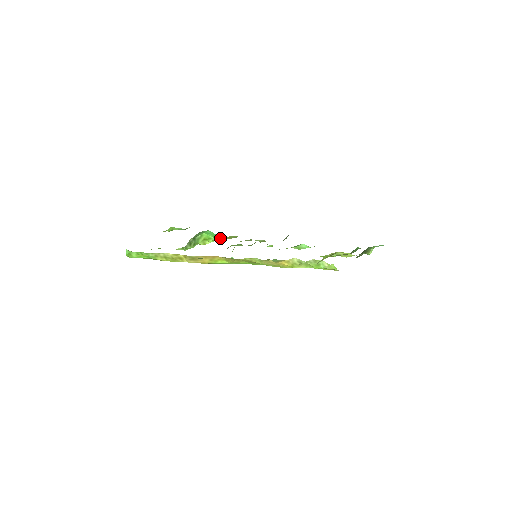
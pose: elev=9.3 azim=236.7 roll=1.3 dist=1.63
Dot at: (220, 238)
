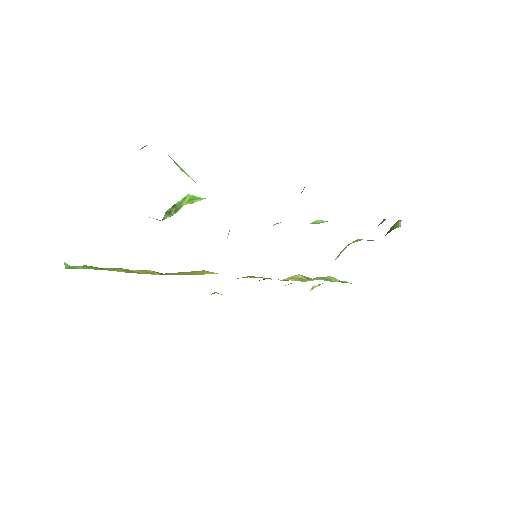
Dot at: occluded
